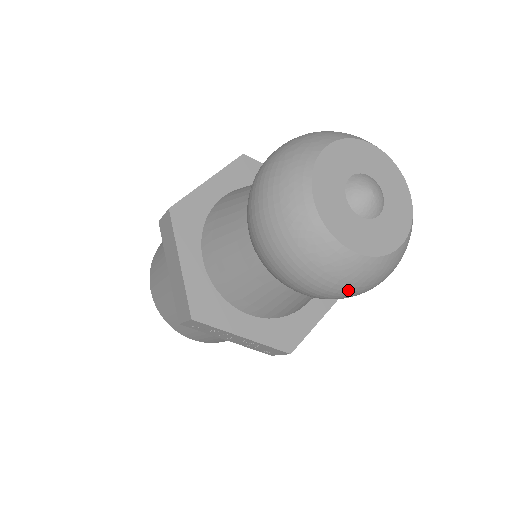
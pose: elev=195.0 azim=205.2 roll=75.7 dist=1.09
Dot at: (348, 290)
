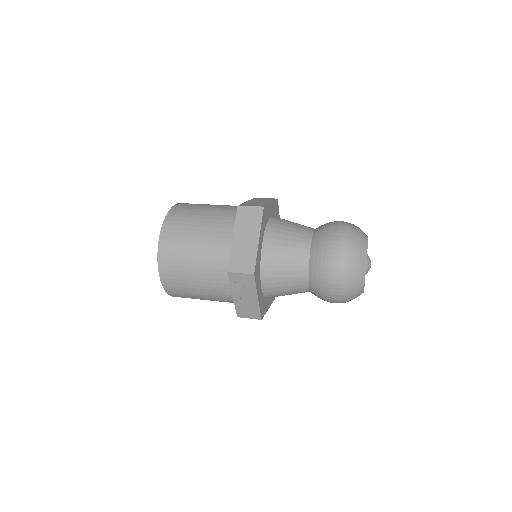
Dot at: (346, 299)
